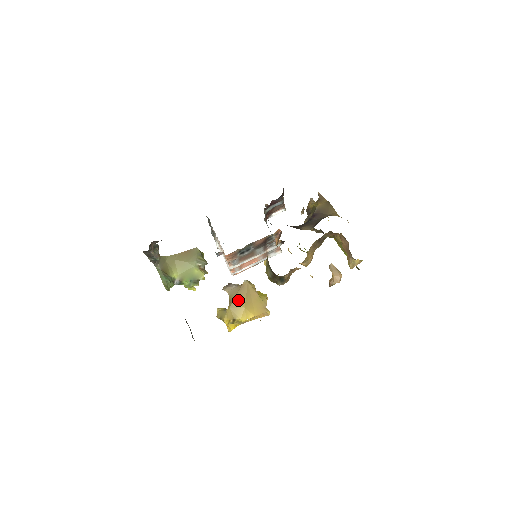
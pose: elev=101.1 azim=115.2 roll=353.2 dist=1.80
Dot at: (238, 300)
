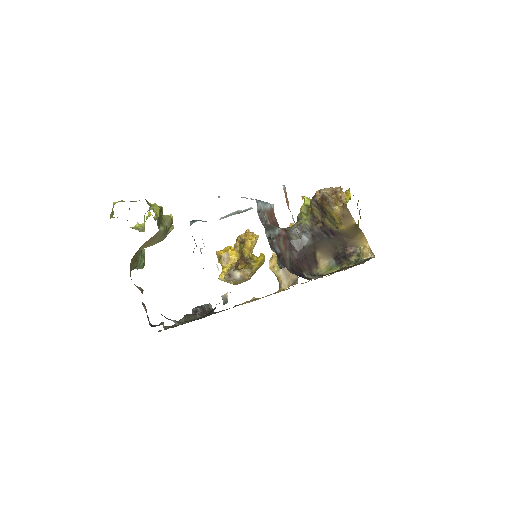
Dot at: occluded
